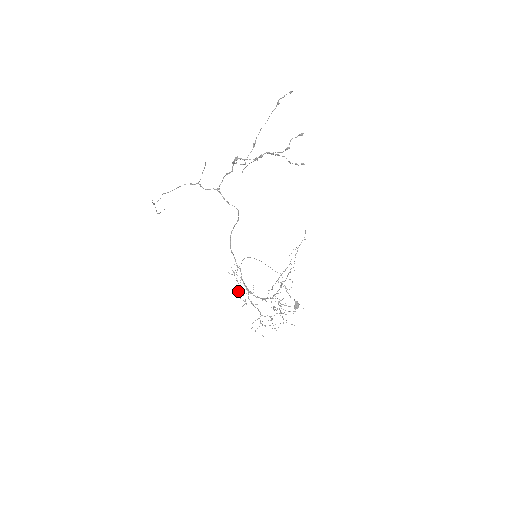
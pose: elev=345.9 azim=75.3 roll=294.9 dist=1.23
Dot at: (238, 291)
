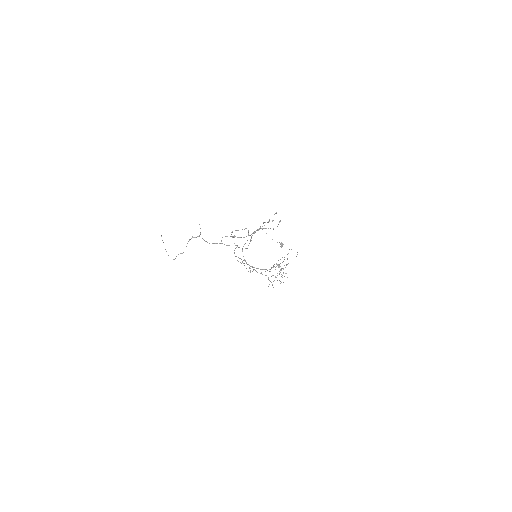
Dot at: occluded
